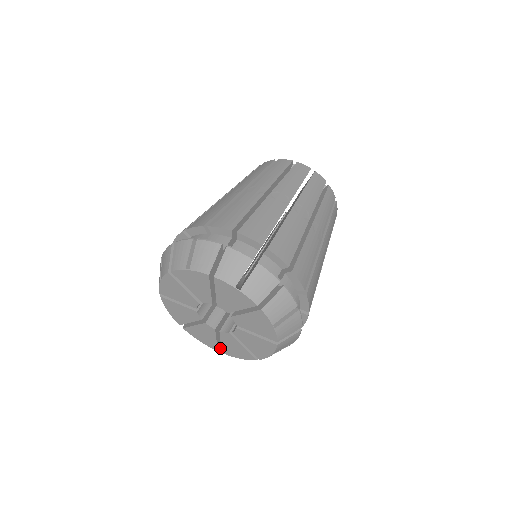
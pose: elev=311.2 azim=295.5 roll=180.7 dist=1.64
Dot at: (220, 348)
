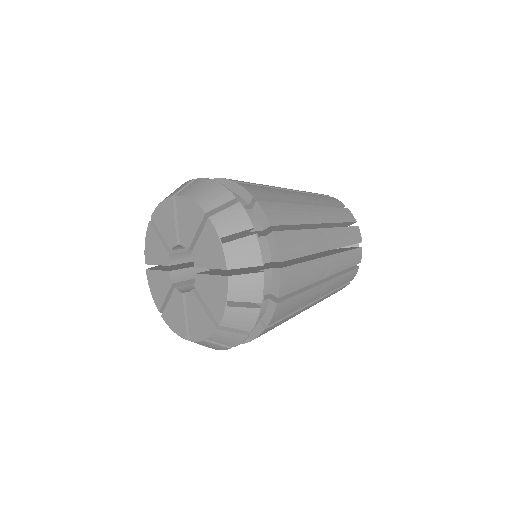
Dot at: occluded
